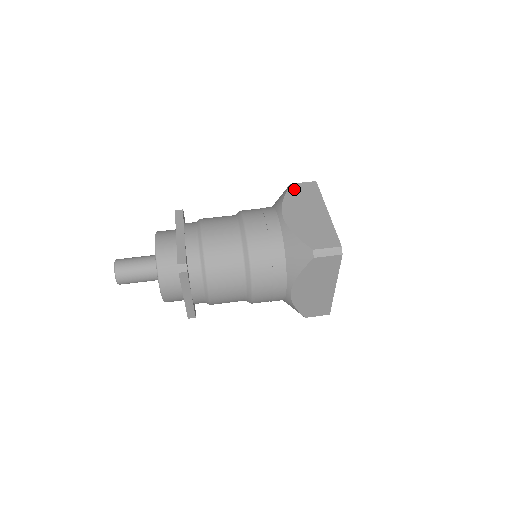
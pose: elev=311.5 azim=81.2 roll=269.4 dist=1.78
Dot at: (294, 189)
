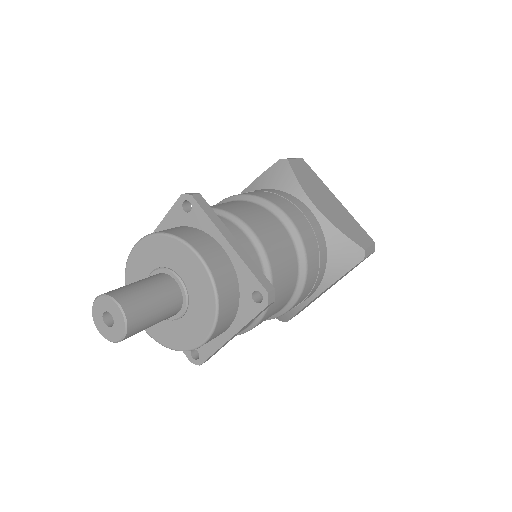
Dot at: (296, 168)
